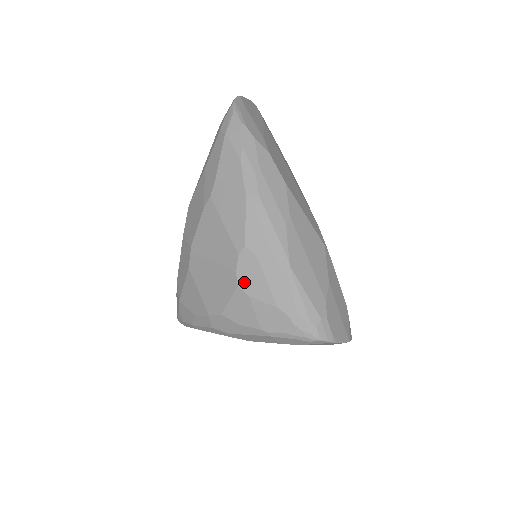
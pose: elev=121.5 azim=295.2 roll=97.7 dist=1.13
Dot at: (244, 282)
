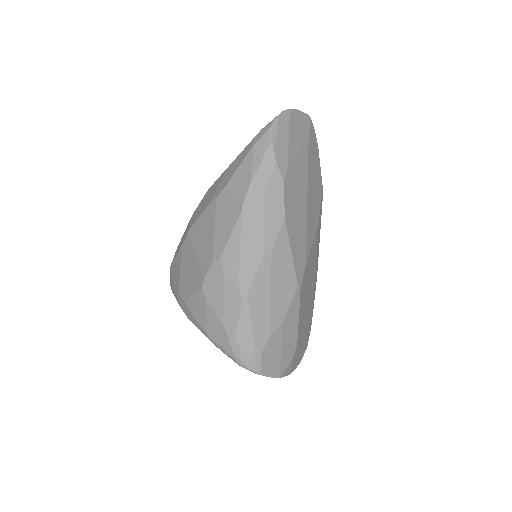
Dot at: (207, 288)
